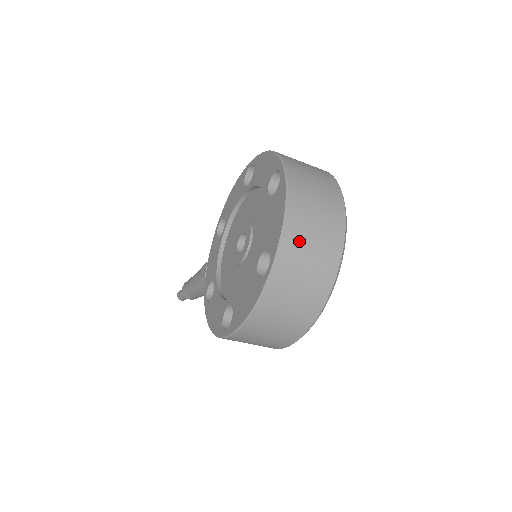
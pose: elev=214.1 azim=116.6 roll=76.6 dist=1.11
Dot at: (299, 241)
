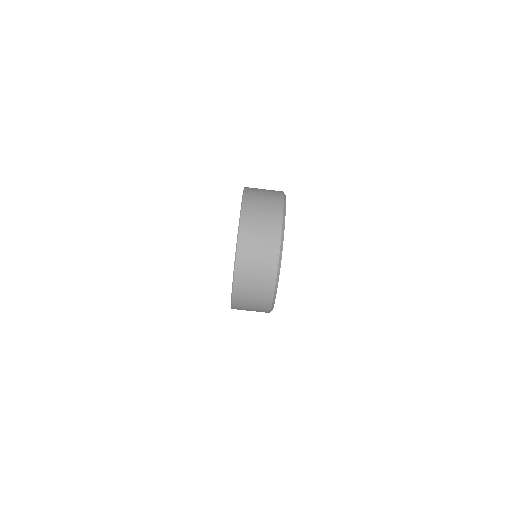
Dot at: (250, 236)
